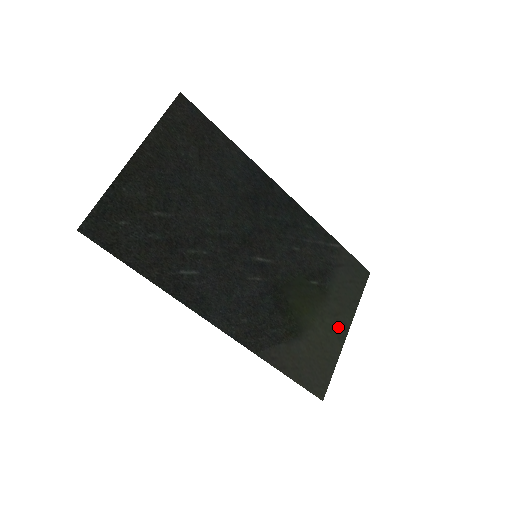
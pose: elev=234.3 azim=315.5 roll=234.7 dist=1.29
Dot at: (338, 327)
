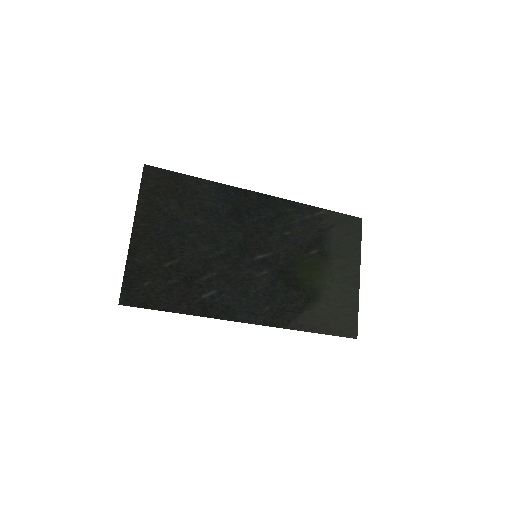
Dot at: (349, 277)
